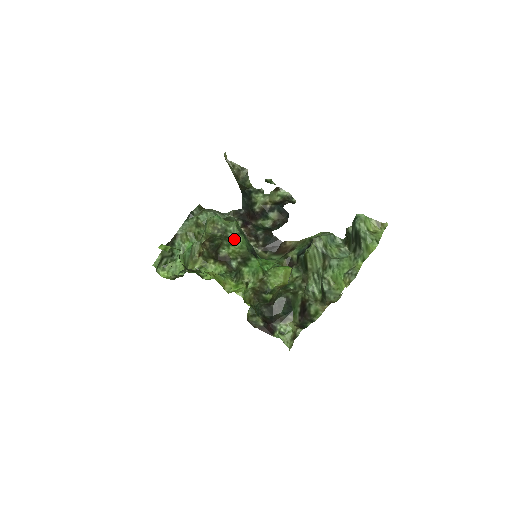
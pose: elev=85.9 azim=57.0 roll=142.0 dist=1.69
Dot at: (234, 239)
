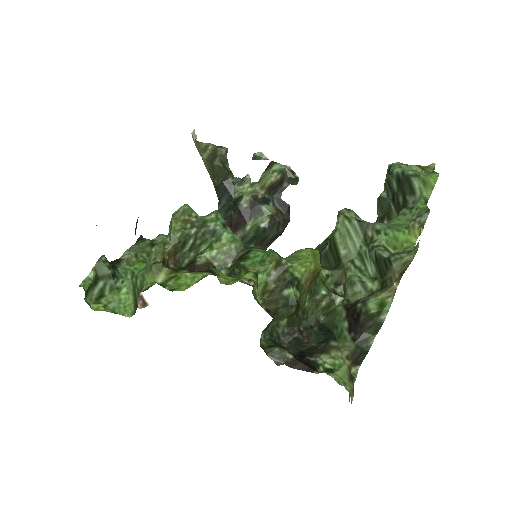
Dot at: (219, 229)
